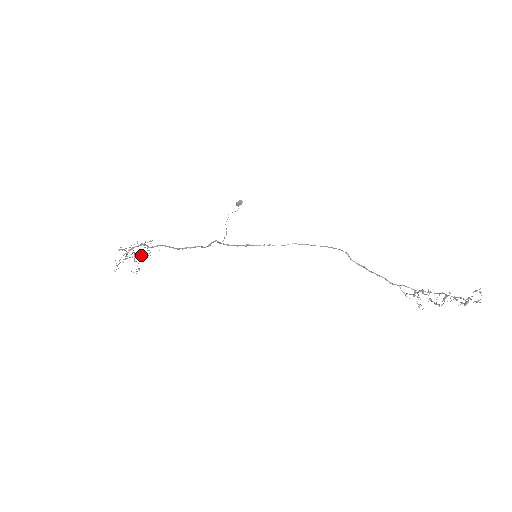
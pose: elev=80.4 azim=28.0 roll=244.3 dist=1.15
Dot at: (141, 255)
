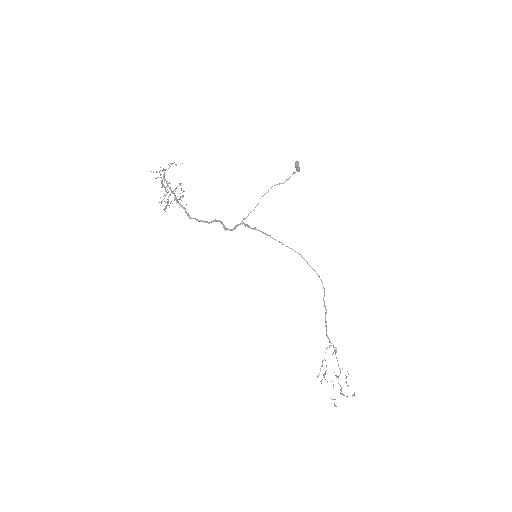
Dot at: occluded
